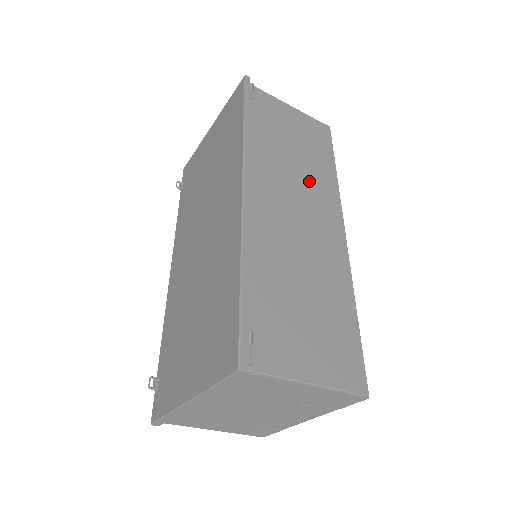
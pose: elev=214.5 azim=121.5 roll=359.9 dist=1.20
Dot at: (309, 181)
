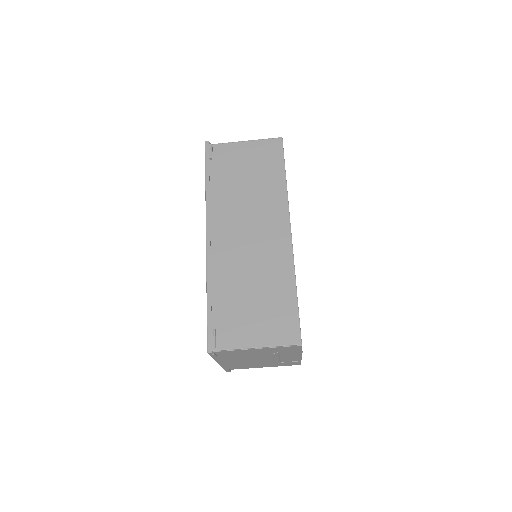
Dot at: (260, 202)
